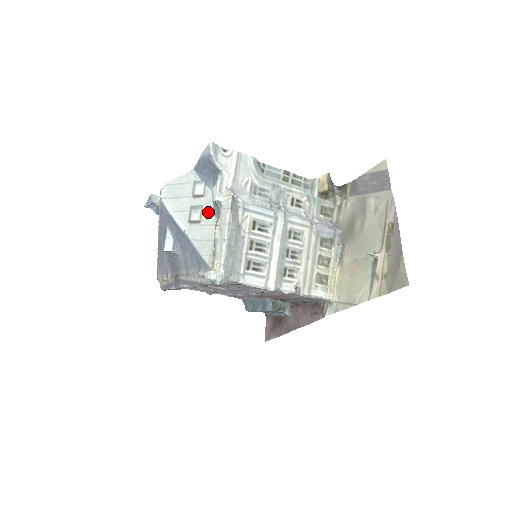
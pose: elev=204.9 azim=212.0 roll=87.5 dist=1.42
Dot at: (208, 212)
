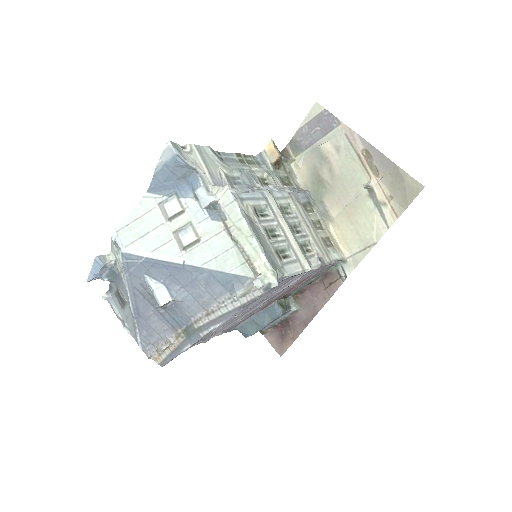
Dot at: (204, 223)
